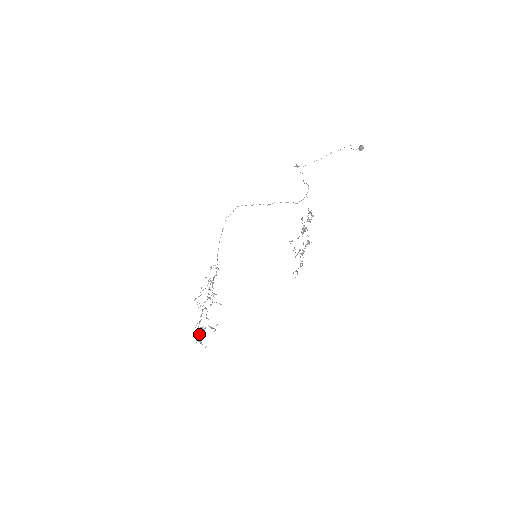
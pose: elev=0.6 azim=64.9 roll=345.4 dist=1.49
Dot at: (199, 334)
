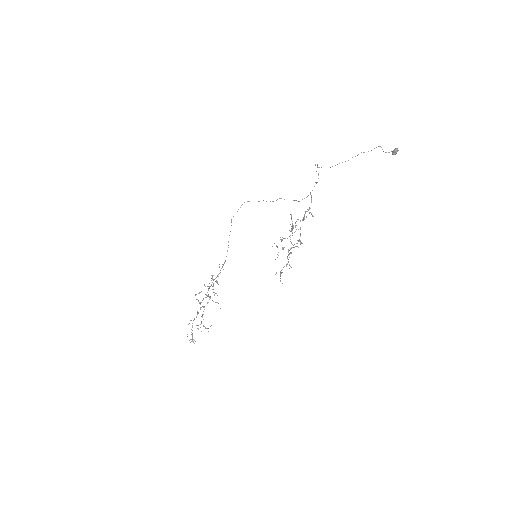
Dot at: occluded
